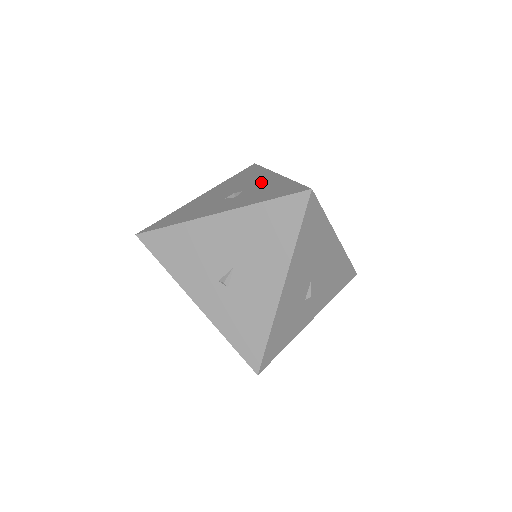
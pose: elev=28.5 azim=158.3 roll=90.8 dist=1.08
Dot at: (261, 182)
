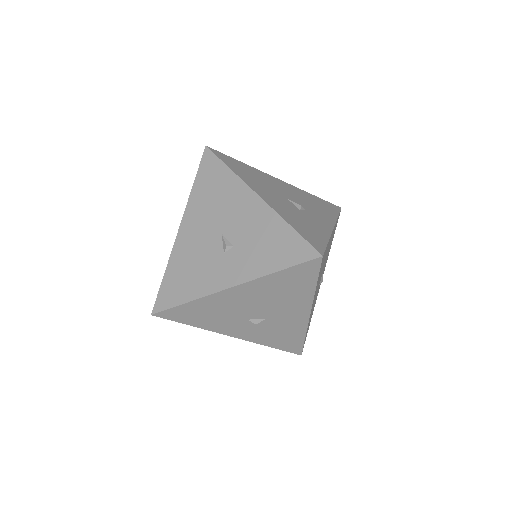
Dot at: occluded
